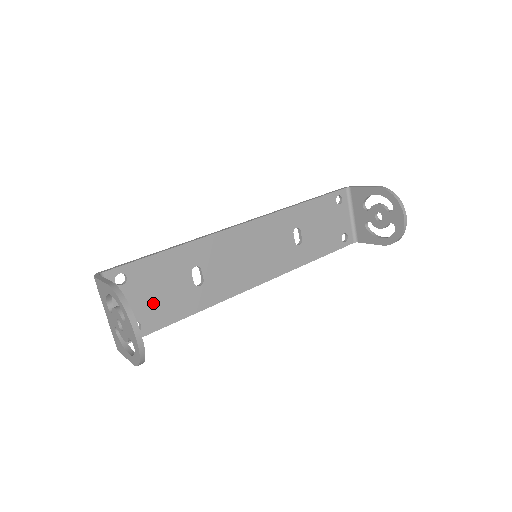
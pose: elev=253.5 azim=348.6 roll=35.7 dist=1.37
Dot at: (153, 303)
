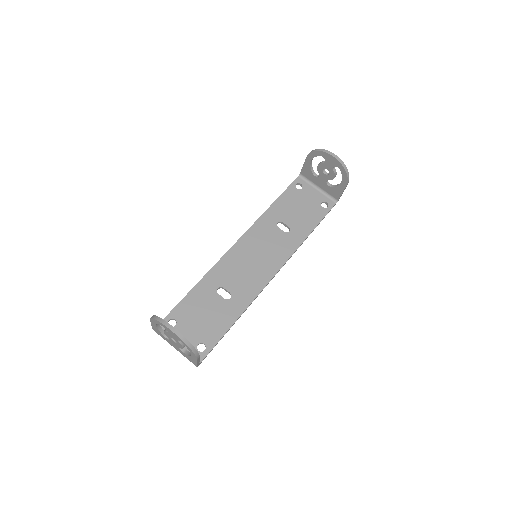
Dot at: (204, 326)
